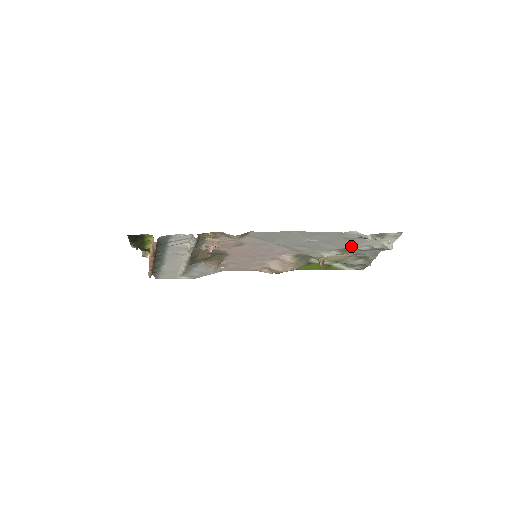
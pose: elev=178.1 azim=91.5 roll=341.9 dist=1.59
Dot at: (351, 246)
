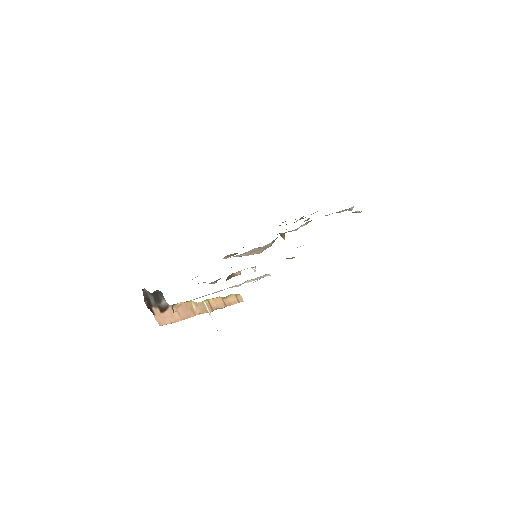
Dot at: occluded
